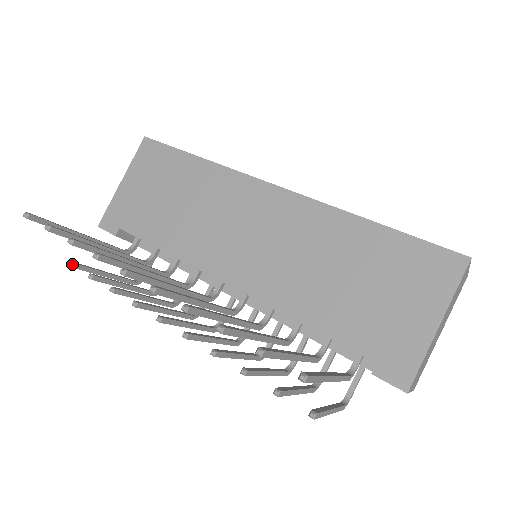
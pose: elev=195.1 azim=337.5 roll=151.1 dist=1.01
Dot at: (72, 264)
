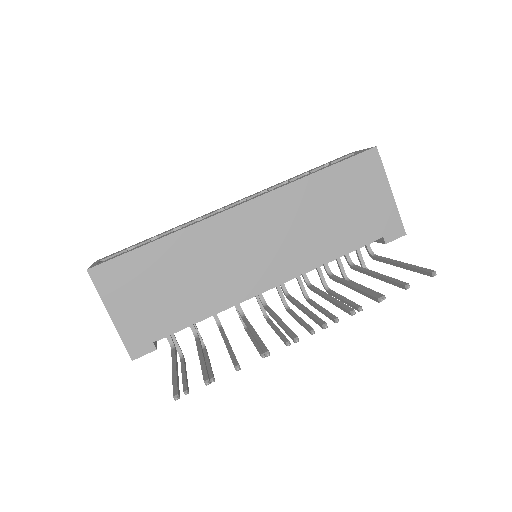
Dot at: (187, 392)
